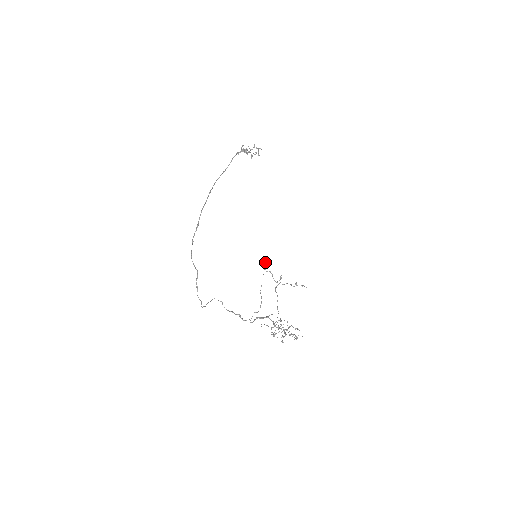
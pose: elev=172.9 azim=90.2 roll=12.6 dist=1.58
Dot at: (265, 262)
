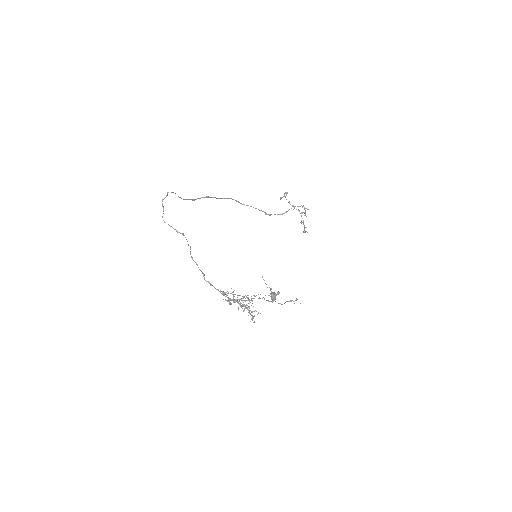
Dot at: (275, 293)
